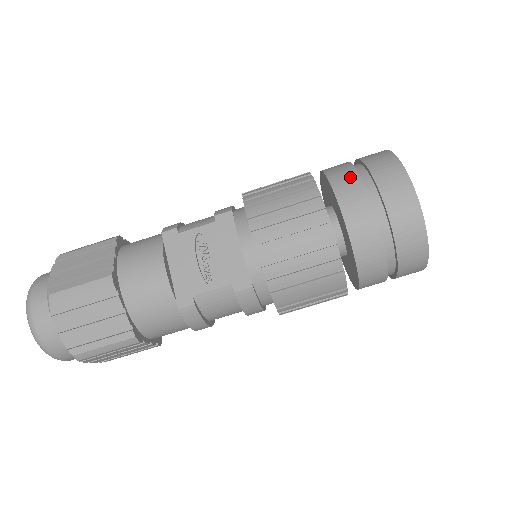
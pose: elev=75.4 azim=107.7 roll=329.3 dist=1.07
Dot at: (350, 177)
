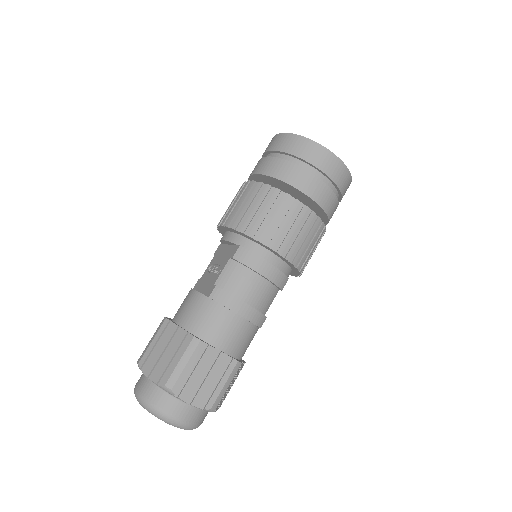
Dot at: occluded
